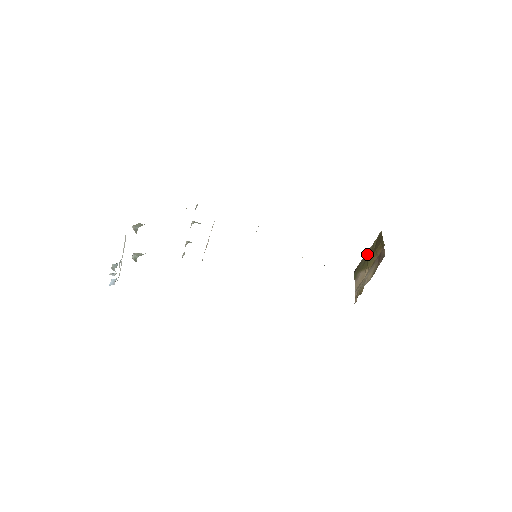
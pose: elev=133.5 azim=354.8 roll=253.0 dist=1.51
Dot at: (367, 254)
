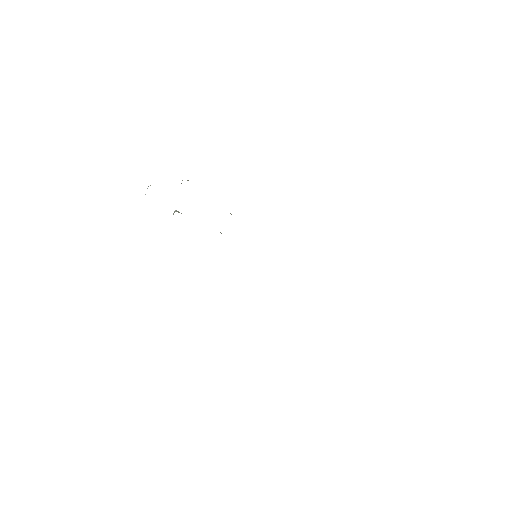
Dot at: occluded
